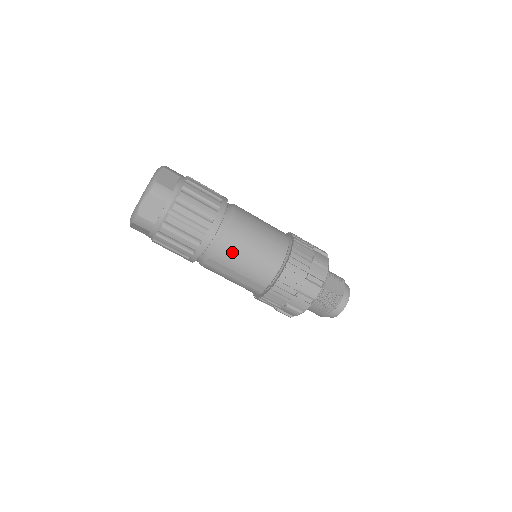
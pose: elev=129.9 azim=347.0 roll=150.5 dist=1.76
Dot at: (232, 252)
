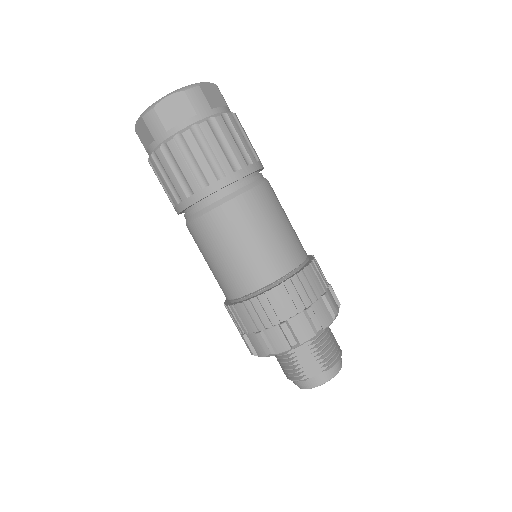
Dot at: (199, 241)
